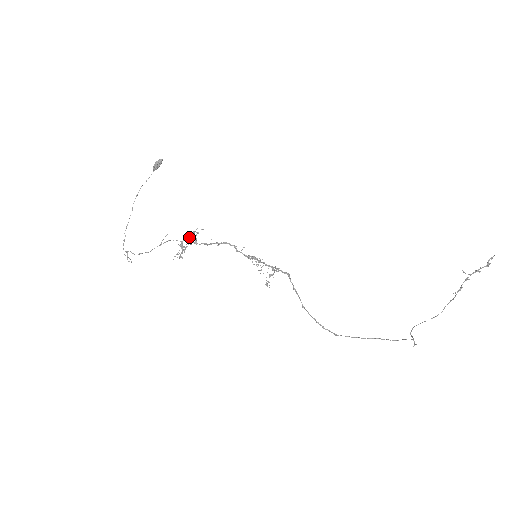
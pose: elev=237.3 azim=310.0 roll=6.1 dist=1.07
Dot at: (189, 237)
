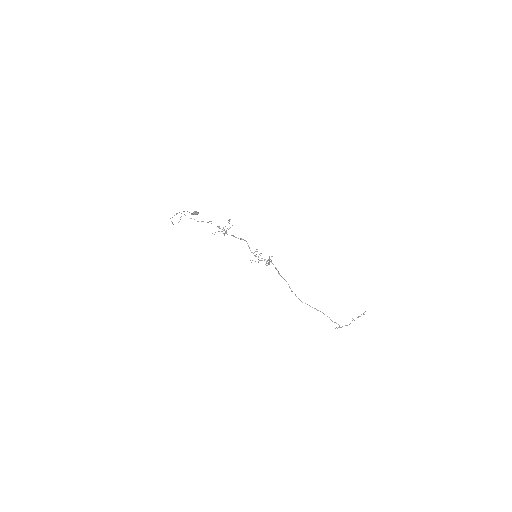
Dot at: (222, 229)
